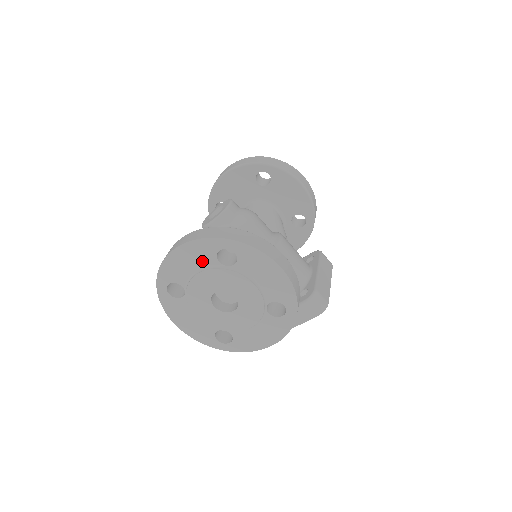
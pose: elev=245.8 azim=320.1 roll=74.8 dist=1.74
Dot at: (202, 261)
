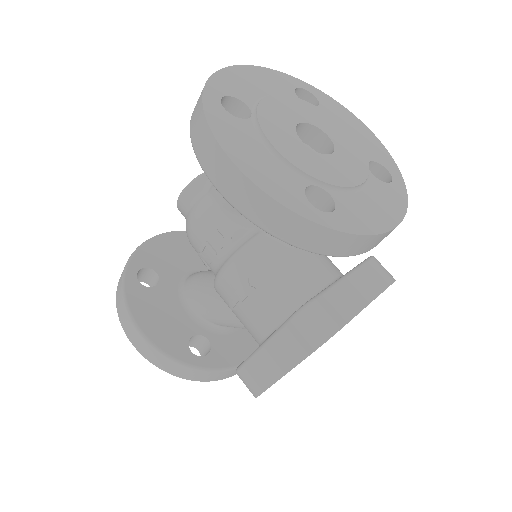
Dot at: (276, 89)
